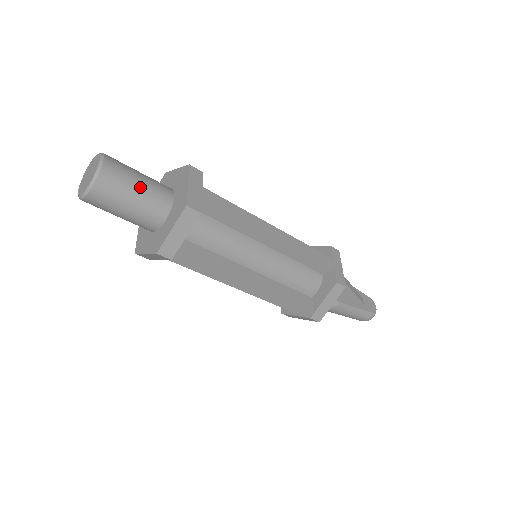
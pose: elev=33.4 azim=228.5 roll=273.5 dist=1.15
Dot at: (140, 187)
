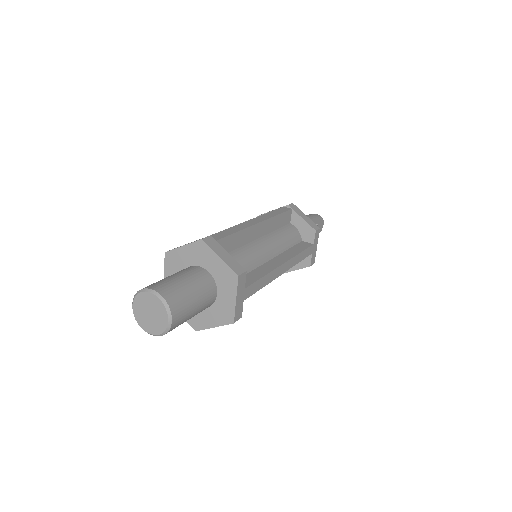
Dot at: (195, 312)
